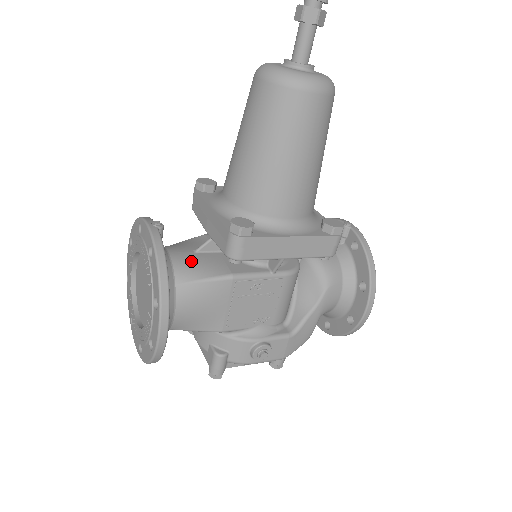
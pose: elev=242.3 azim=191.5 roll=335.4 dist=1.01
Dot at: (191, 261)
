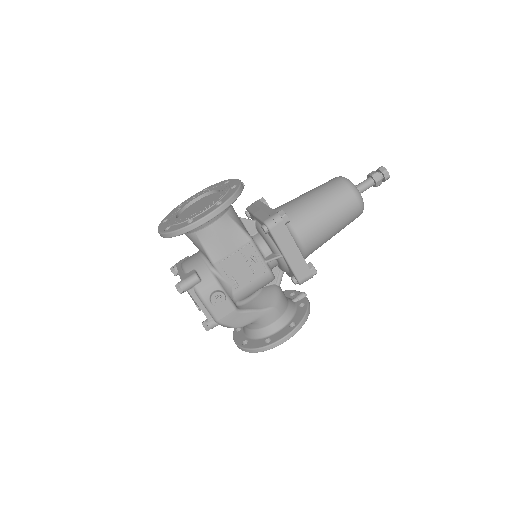
Dot at: occluded
